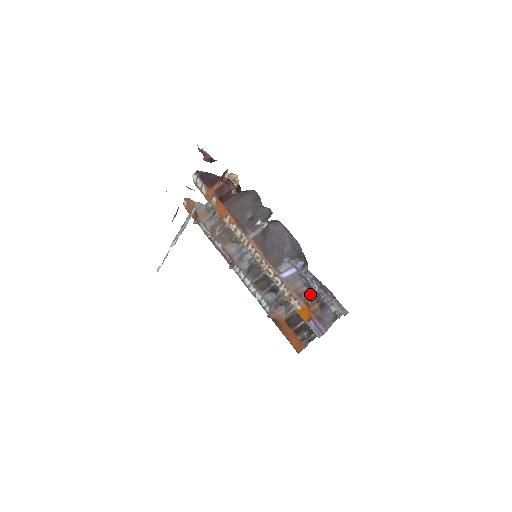
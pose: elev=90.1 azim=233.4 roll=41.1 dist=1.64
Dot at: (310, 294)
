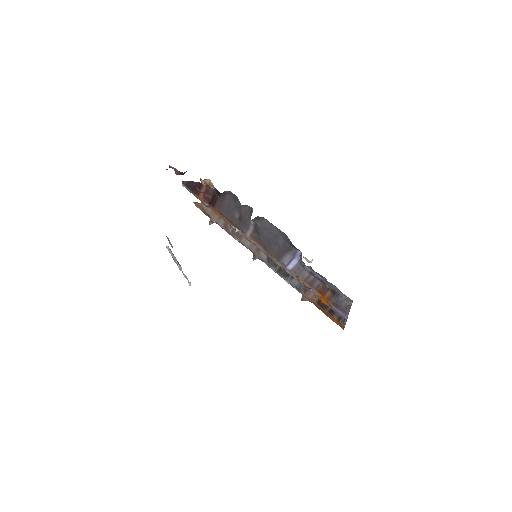
Dot at: (319, 282)
